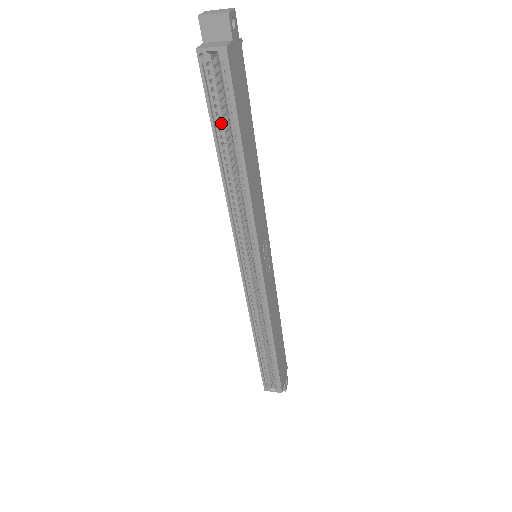
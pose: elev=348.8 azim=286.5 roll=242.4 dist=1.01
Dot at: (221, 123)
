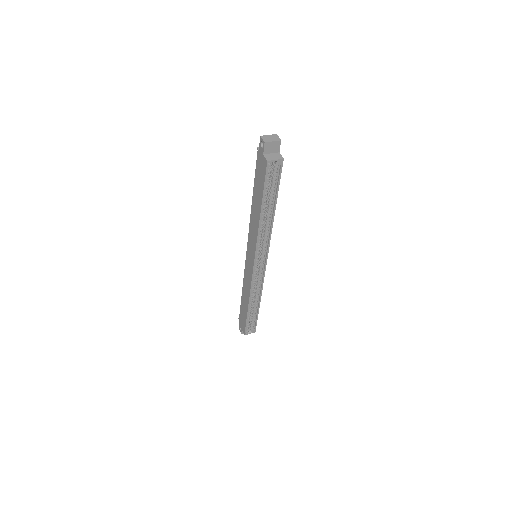
Dot at: (266, 193)
